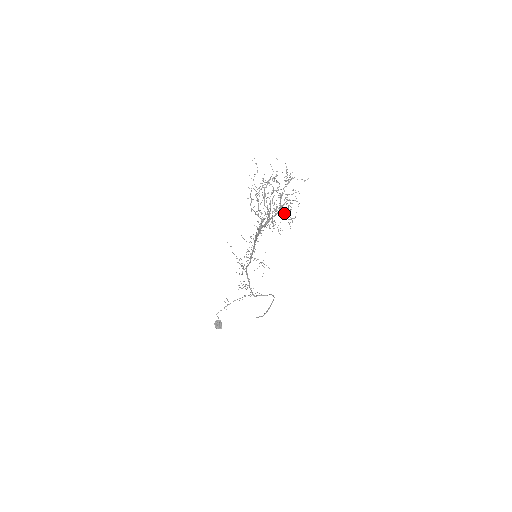
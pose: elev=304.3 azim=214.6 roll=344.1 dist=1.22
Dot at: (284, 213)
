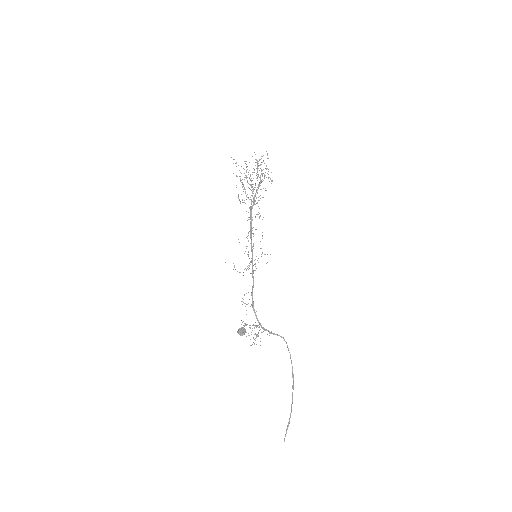
Dot at: occluded
